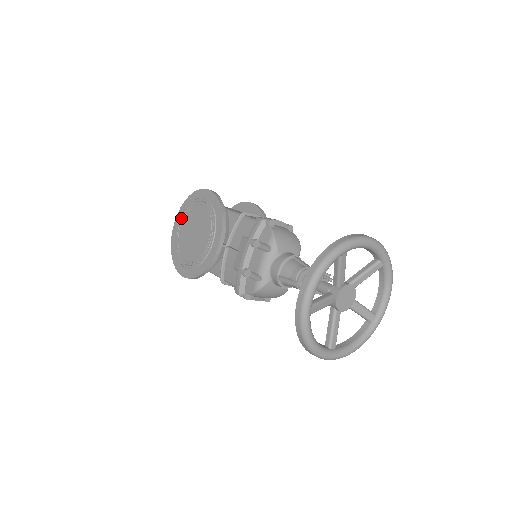
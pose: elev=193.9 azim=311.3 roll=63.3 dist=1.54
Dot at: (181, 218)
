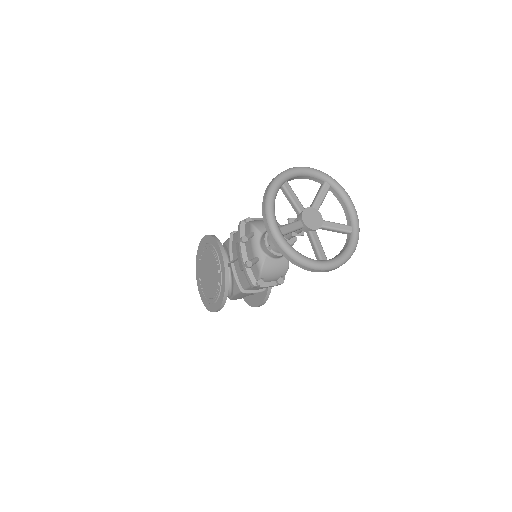
Dot at: (198, 274)
